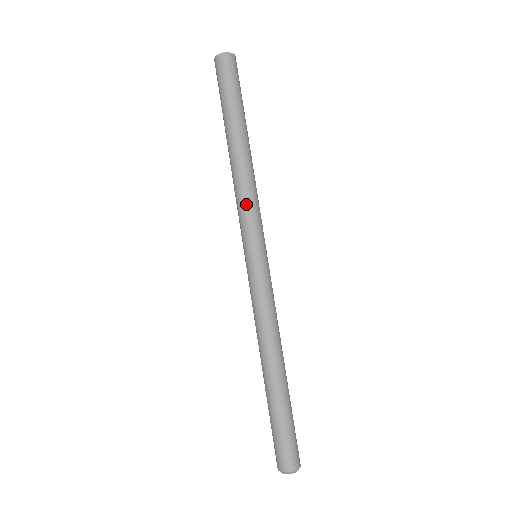
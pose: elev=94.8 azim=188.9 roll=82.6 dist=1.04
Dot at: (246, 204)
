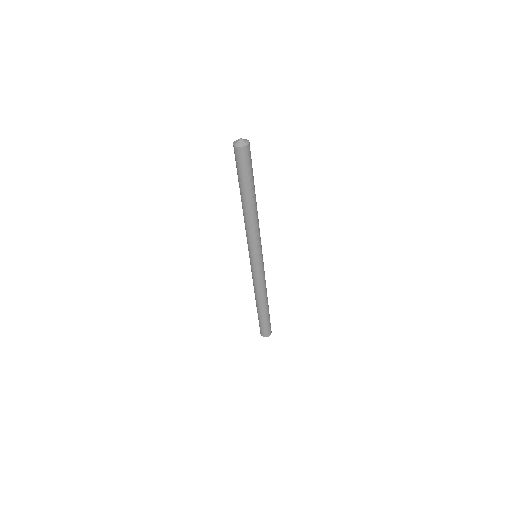
Dot at: (253, 237)
